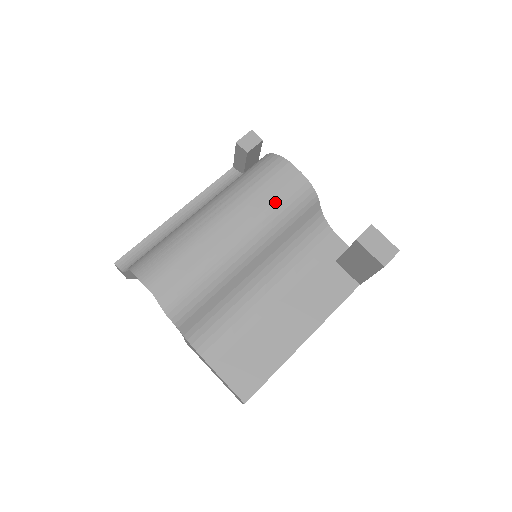
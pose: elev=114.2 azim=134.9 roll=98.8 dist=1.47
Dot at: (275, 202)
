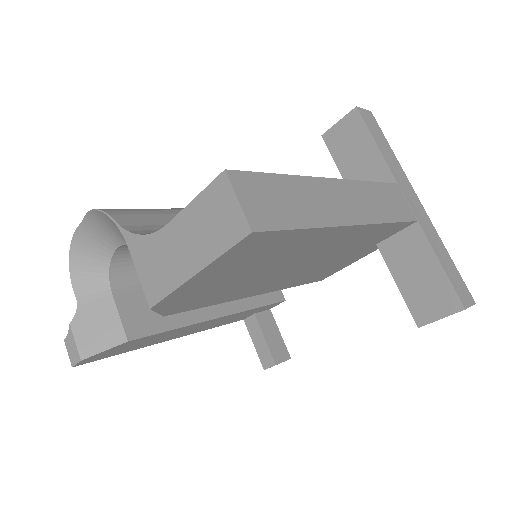
Dot at: occluded
